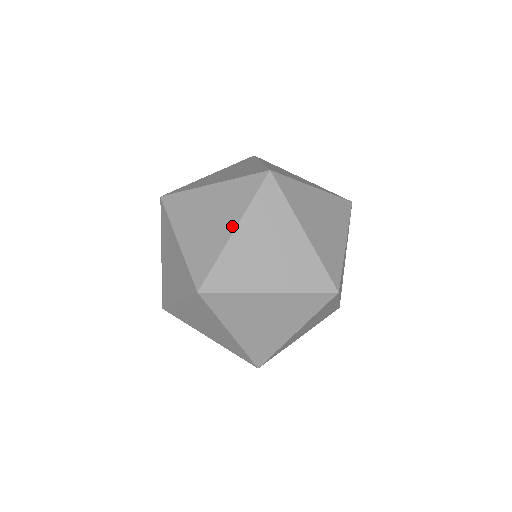
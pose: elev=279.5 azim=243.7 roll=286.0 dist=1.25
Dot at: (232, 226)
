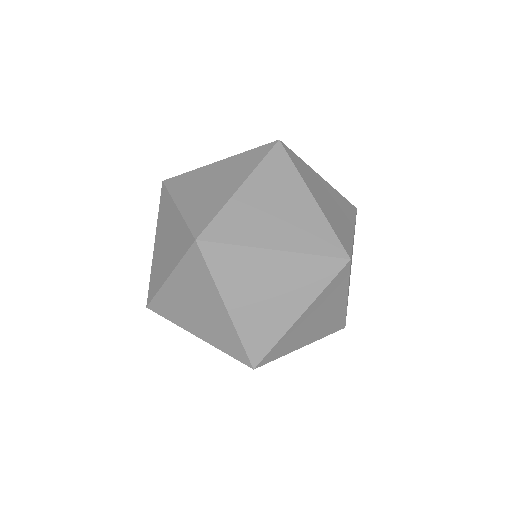
Dot at: (199, 335)
